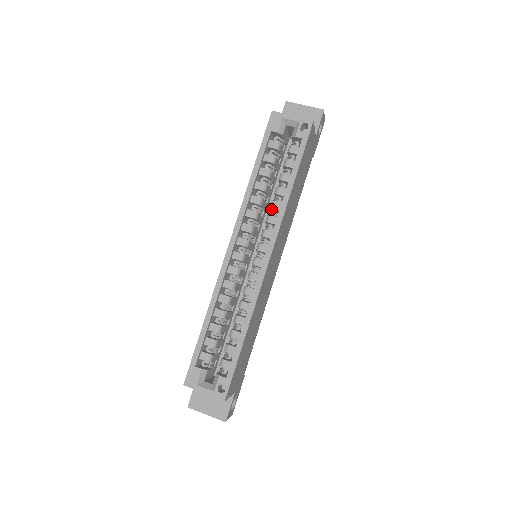
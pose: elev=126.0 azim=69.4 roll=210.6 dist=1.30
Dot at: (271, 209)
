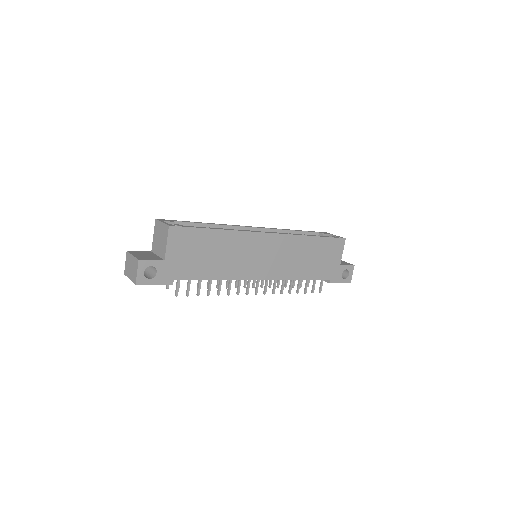
Dot at: occluded
